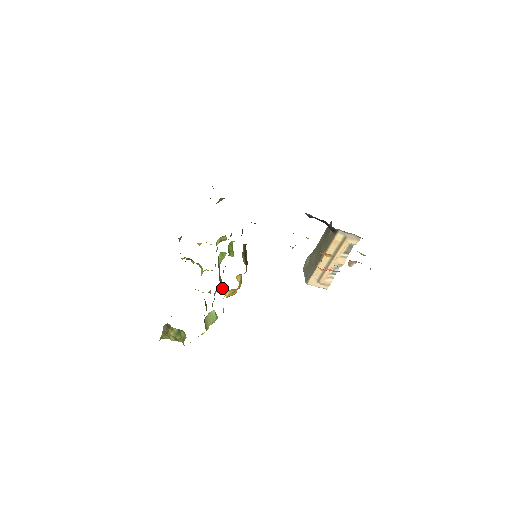
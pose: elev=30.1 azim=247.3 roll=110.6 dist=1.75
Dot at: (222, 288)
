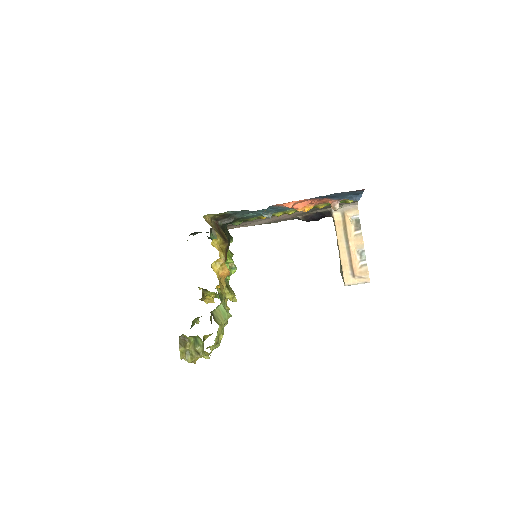
Dot at: (231, 291)
